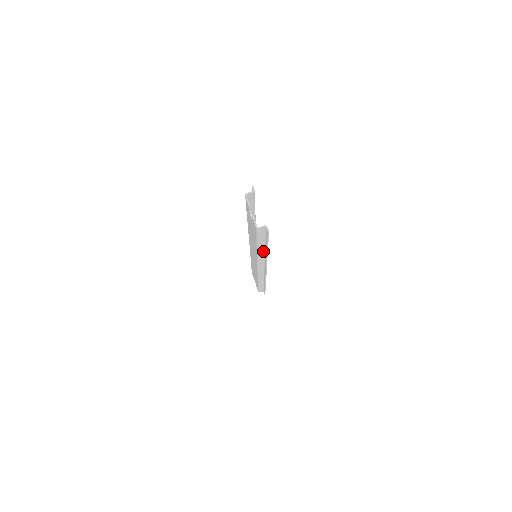
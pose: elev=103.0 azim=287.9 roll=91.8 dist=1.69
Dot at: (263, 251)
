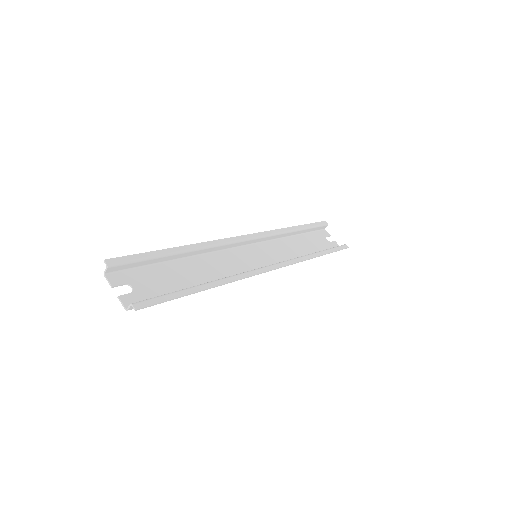
Dot at: (212, 283)
